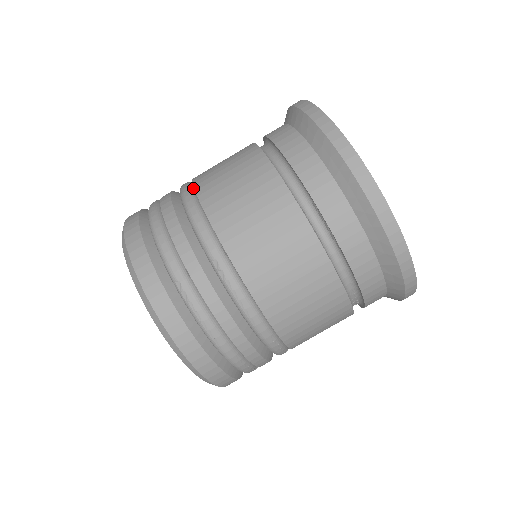
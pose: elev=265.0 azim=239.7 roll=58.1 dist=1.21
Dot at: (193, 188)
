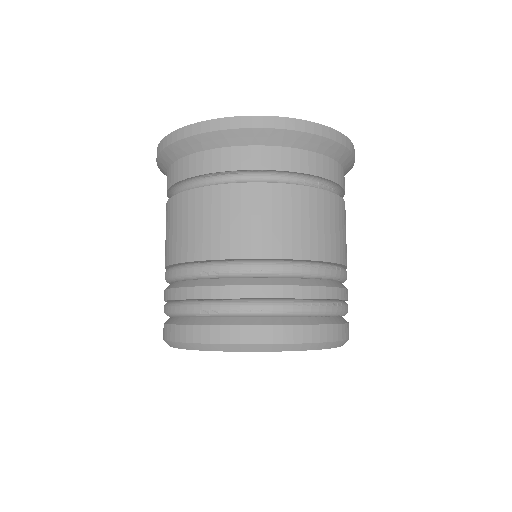
Dot at: occluded
